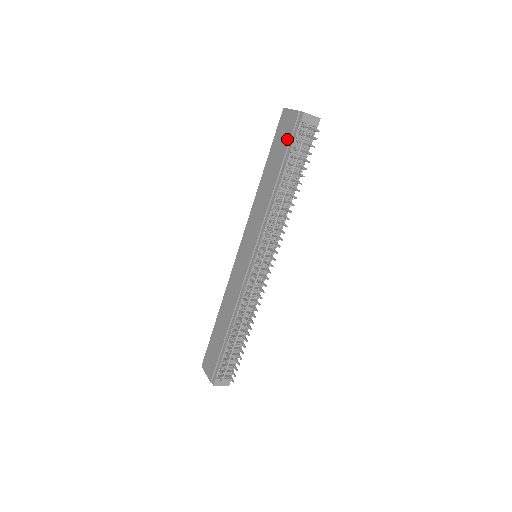
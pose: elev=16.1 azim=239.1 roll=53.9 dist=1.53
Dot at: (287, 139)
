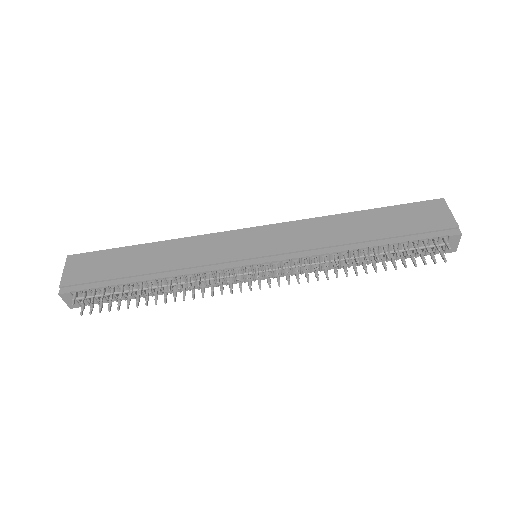
Dot at: (419, 228)
